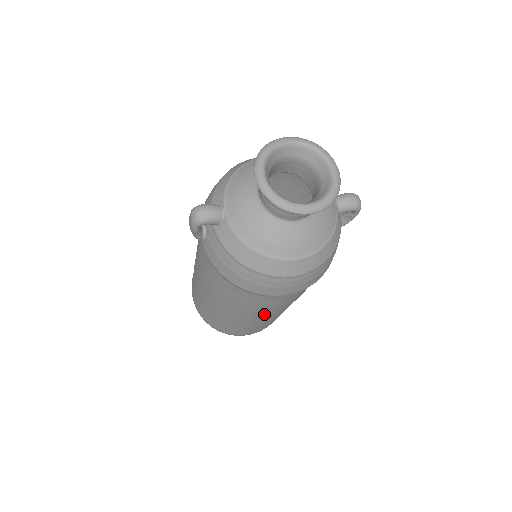
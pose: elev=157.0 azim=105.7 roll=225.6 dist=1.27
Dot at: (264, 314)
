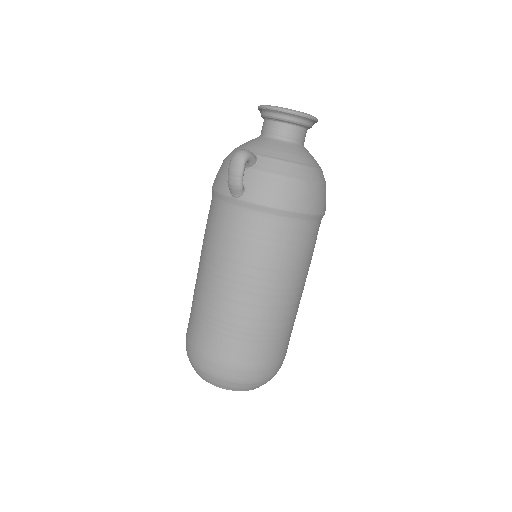
Dot at: (300, 278)
